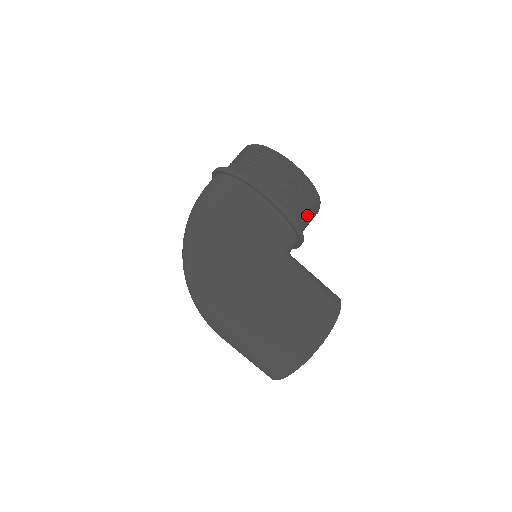
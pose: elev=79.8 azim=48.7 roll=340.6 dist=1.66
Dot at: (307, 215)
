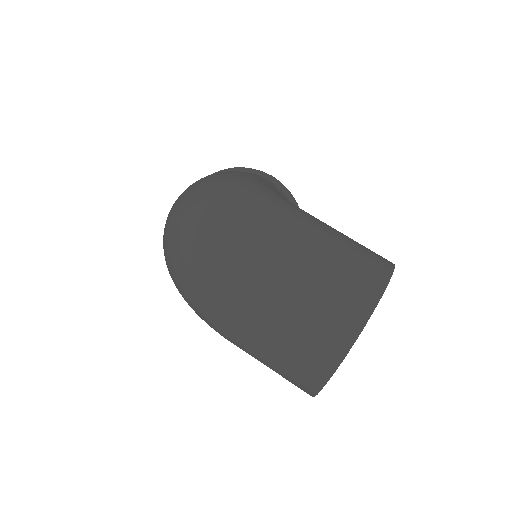
Dot at: occluded
